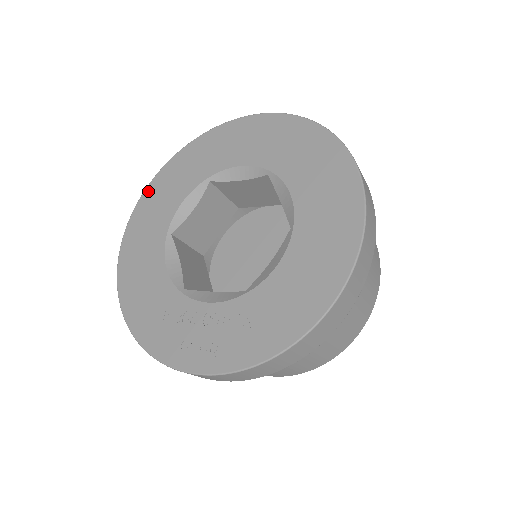
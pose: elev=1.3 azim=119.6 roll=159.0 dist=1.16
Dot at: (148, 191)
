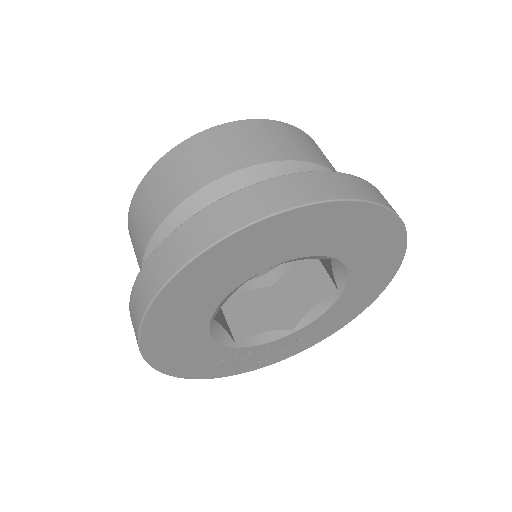
Dot at: (166, 295)
